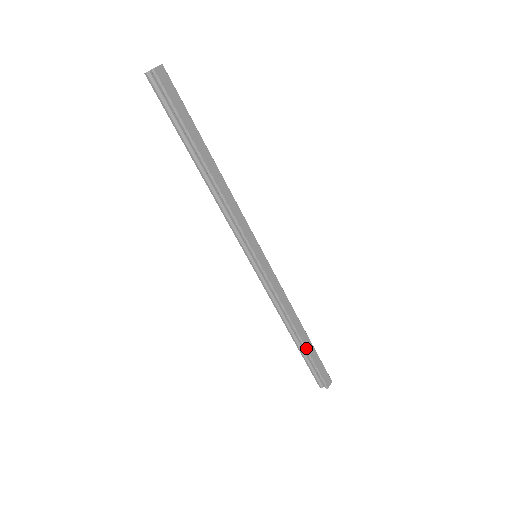
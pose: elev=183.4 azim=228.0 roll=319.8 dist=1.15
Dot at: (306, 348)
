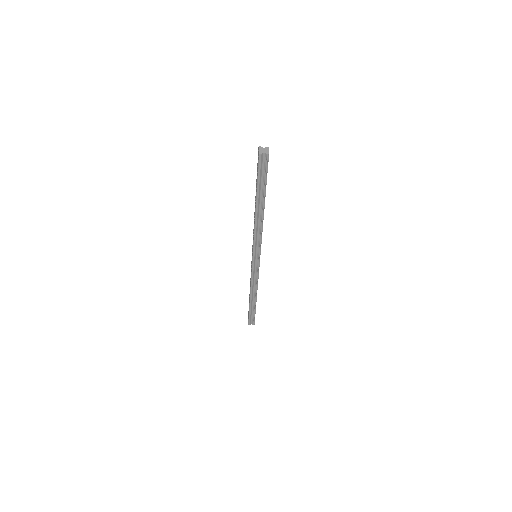
Dot at: occluded
